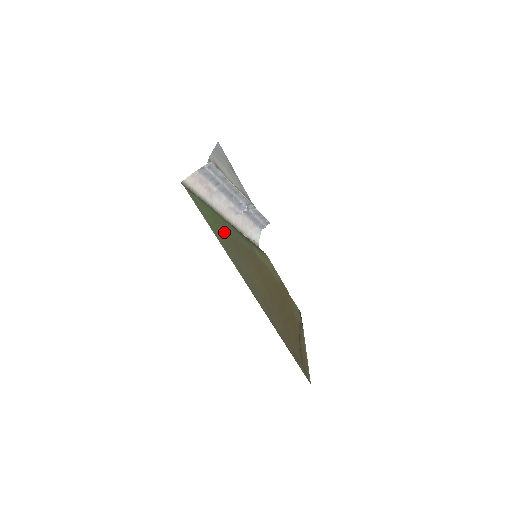
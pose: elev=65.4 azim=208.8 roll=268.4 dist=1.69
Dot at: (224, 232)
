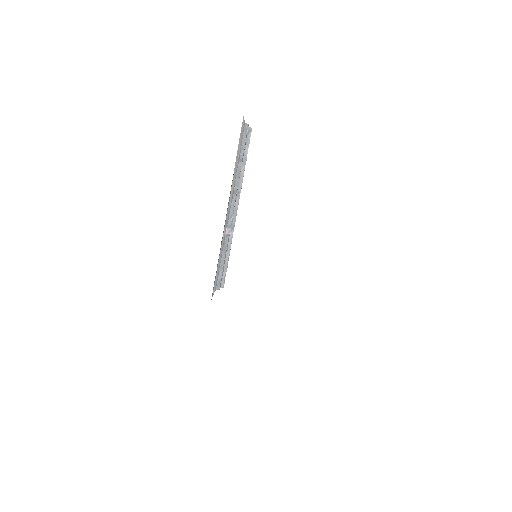
Dot at: occluded
